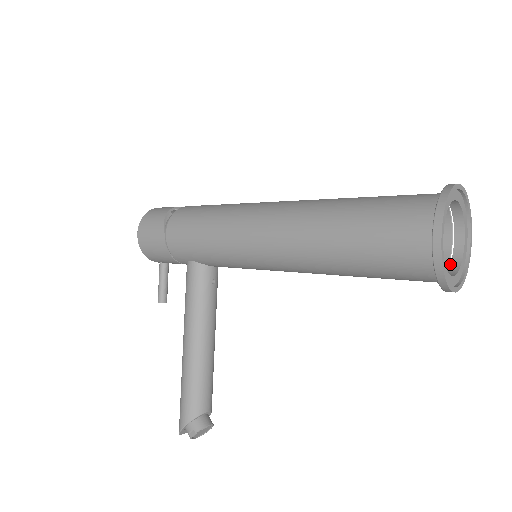
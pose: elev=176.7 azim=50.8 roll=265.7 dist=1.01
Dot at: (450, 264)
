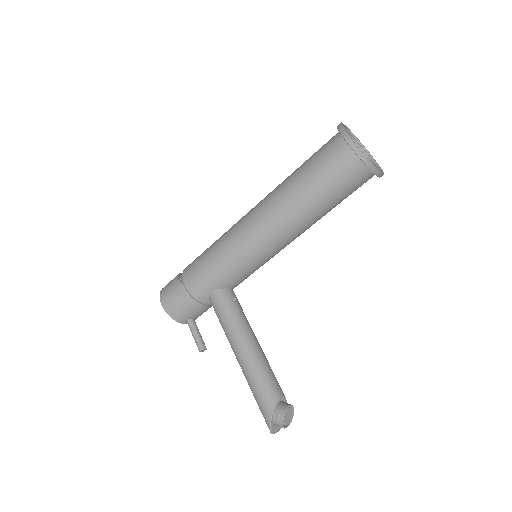
Dot at: occluded
